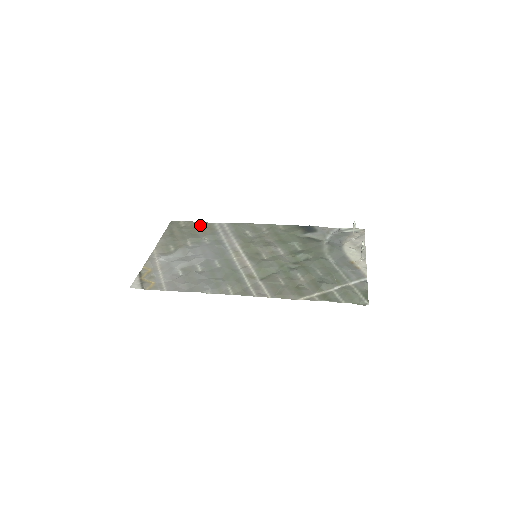
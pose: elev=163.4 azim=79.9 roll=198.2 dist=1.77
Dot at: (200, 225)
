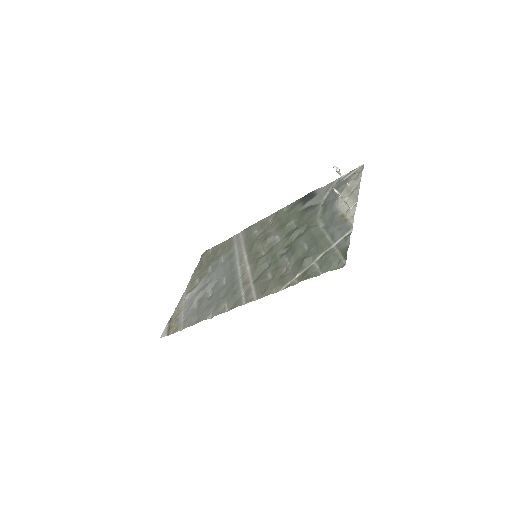
Dot at: (222, 245)
